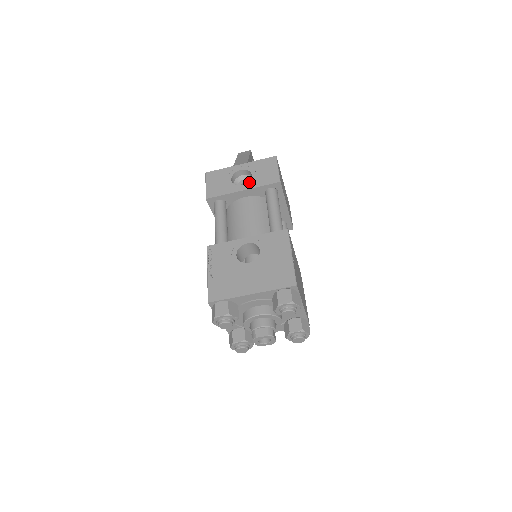
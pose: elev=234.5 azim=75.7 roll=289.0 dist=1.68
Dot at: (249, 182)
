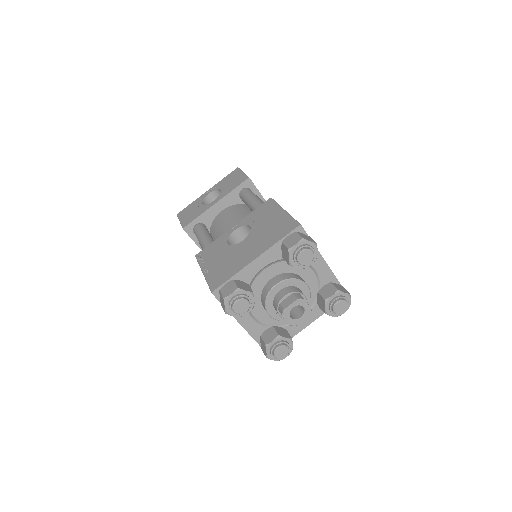
Dot at: (220, 195)
